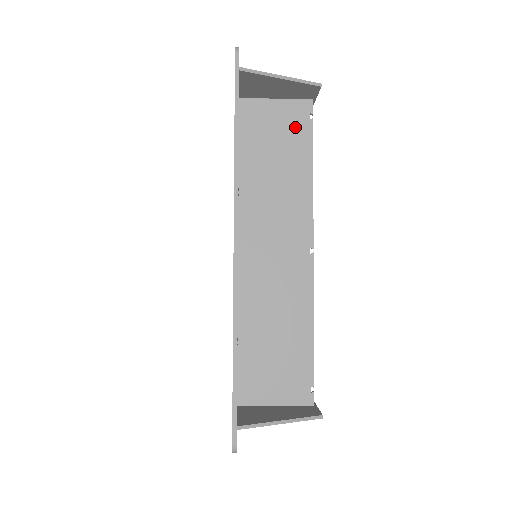
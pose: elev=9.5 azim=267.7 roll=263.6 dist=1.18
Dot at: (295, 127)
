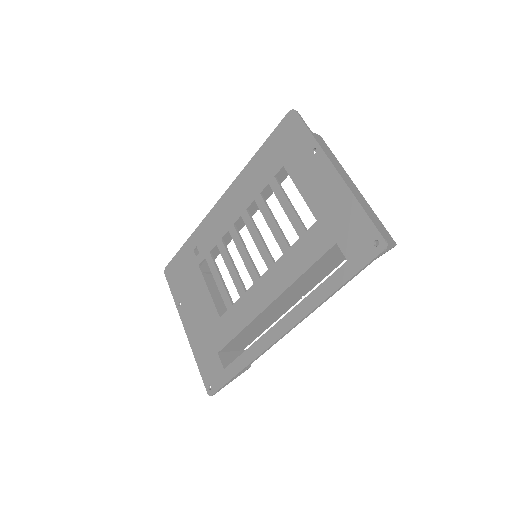
Dot at: occluded
